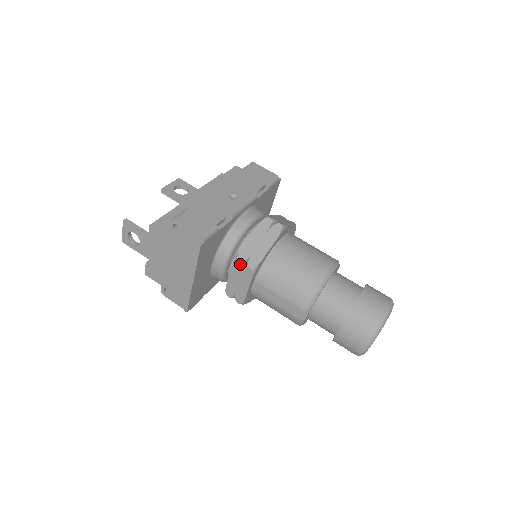
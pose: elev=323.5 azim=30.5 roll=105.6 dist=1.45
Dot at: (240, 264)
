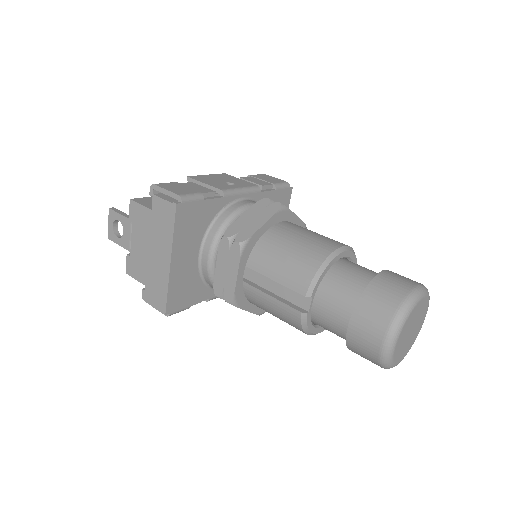
Dot at: (227, 240)
